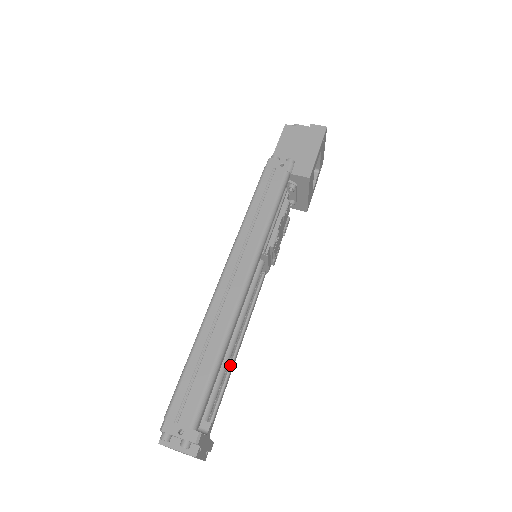
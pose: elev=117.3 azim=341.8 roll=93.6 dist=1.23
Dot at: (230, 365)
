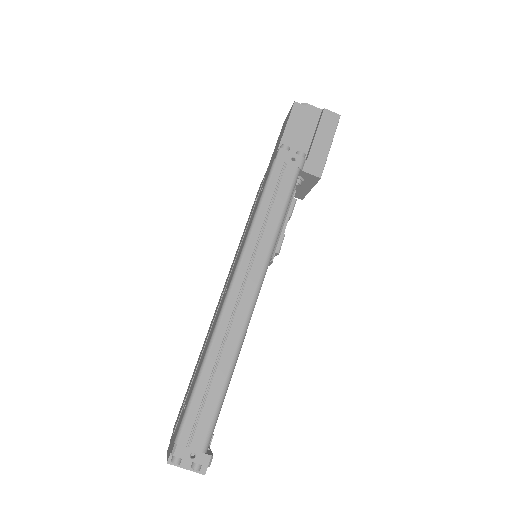
Dot at: occluded
